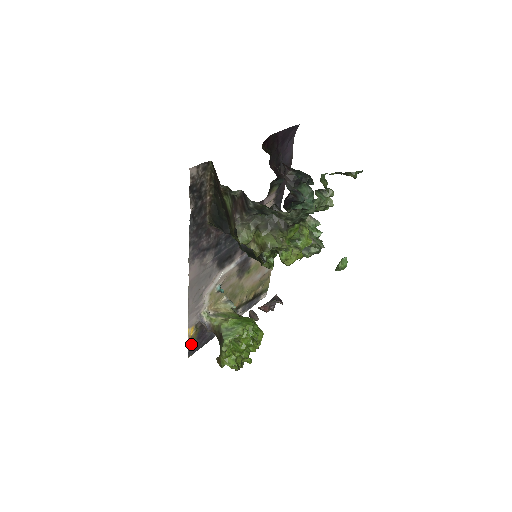
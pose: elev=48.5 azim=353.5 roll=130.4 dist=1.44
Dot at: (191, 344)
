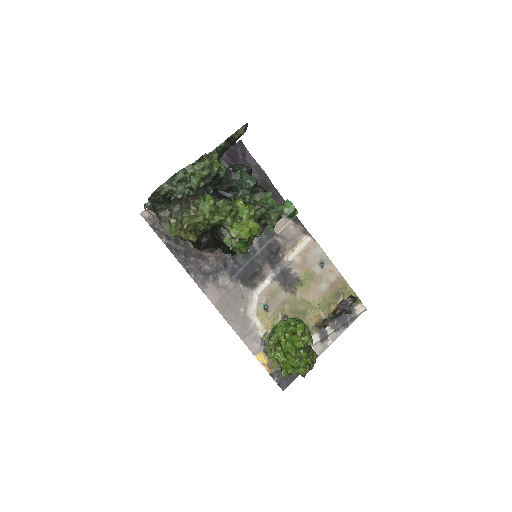
Dot at: (275, 374)
